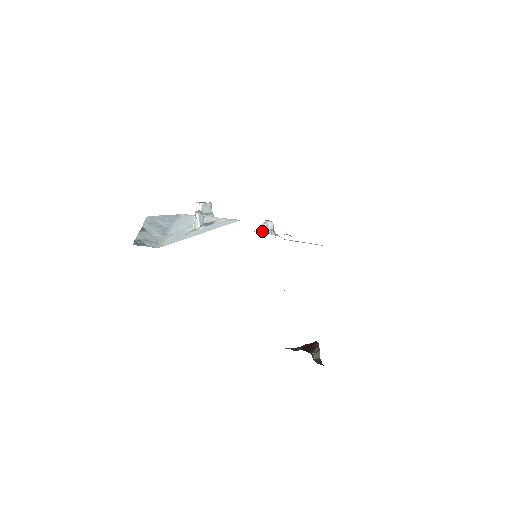
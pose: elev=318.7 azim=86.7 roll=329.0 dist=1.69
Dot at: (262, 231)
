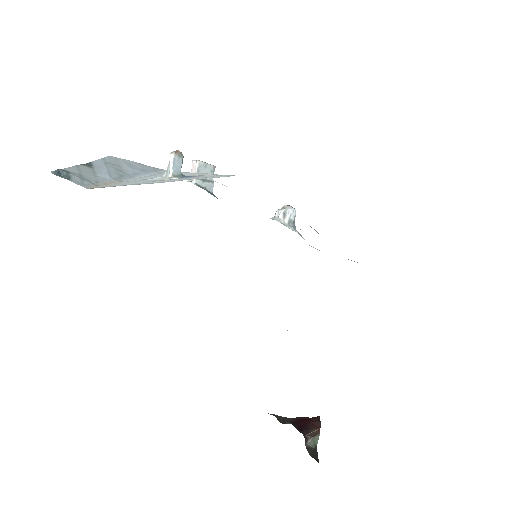
Dot at: (275, 219)
